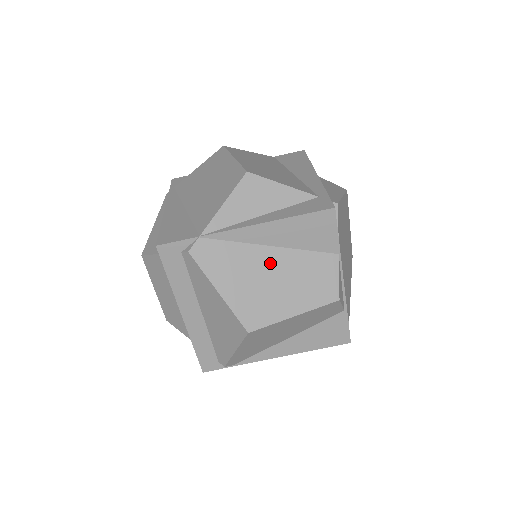
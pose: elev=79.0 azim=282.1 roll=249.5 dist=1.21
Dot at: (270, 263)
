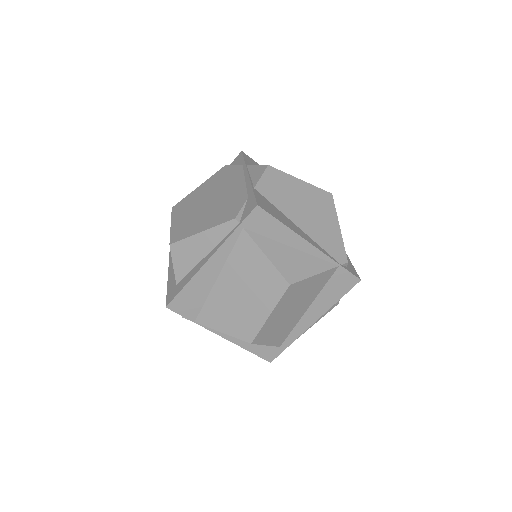
Dot at: occluded
